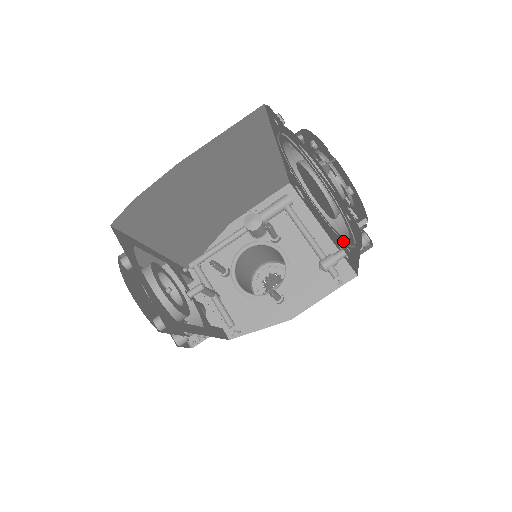
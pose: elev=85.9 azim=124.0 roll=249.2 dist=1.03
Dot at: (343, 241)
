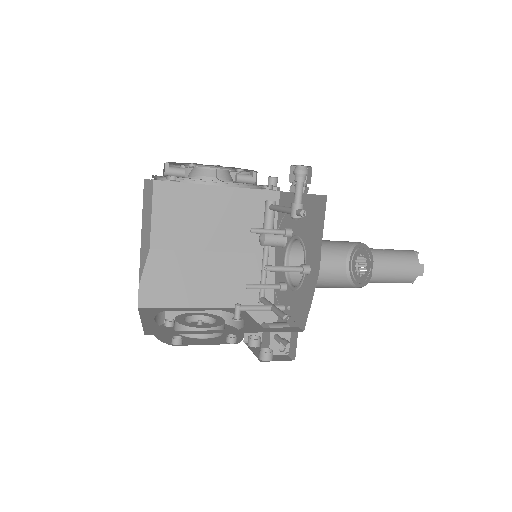
Dot at: occluded
